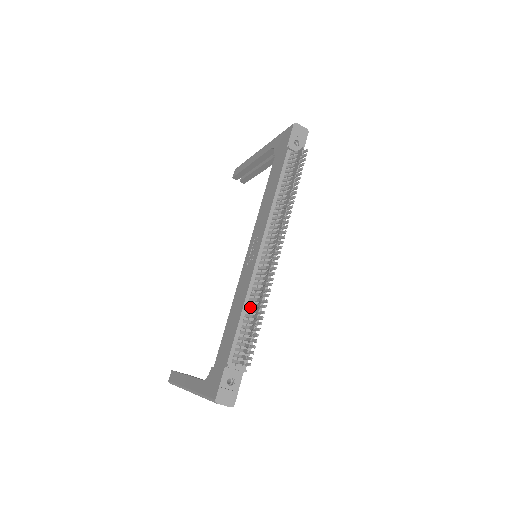
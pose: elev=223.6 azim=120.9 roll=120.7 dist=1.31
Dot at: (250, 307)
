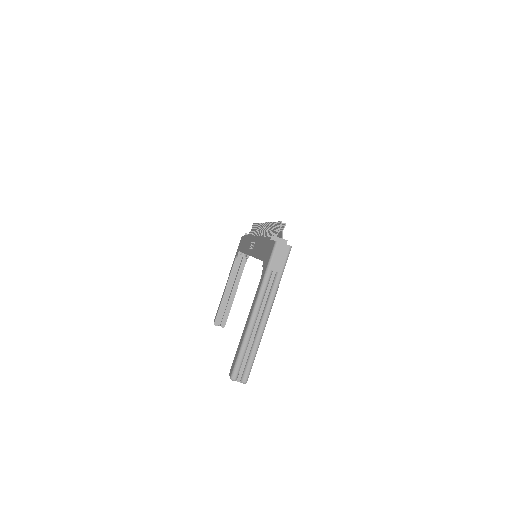
Dot at: occluded
